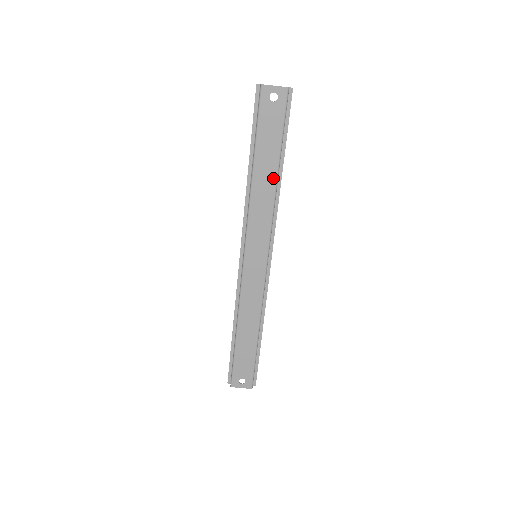
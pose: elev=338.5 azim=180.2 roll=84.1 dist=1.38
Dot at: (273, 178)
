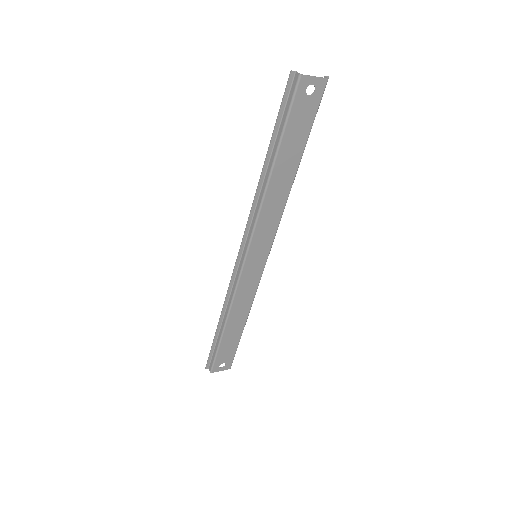
Dot at: (290, 179)
